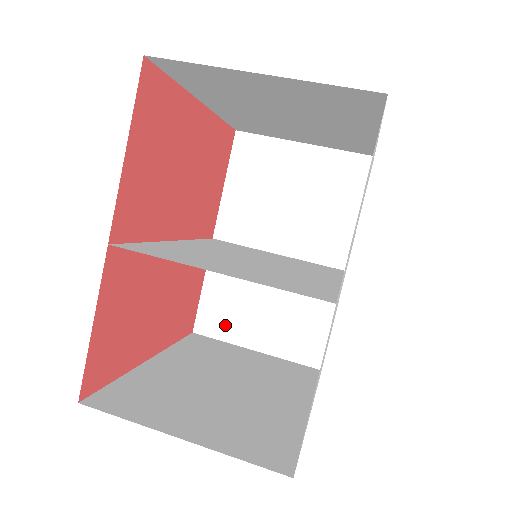
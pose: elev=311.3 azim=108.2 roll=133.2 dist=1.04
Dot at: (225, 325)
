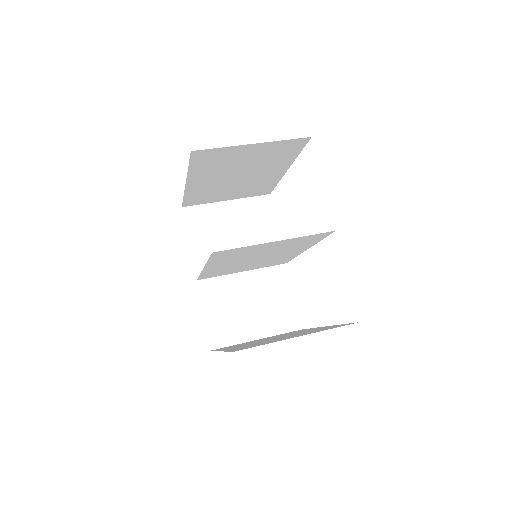
Dot at: (230, 333)
